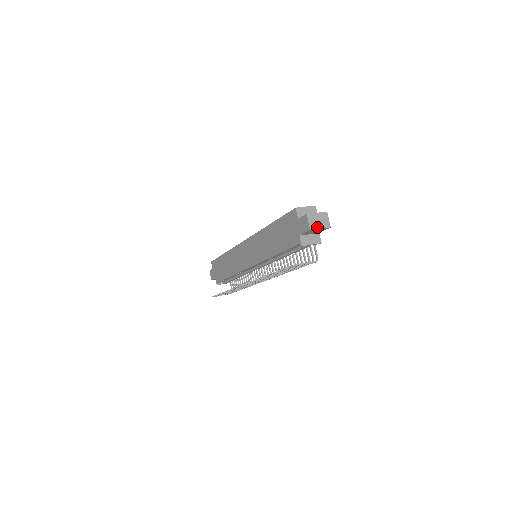
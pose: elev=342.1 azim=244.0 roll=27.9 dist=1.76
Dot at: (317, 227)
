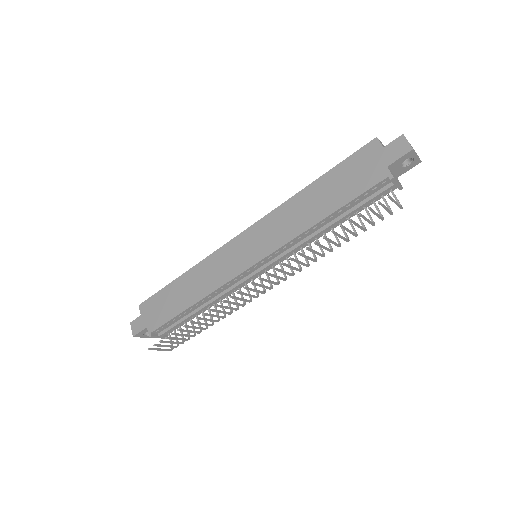
Dot at: (415, 152)
